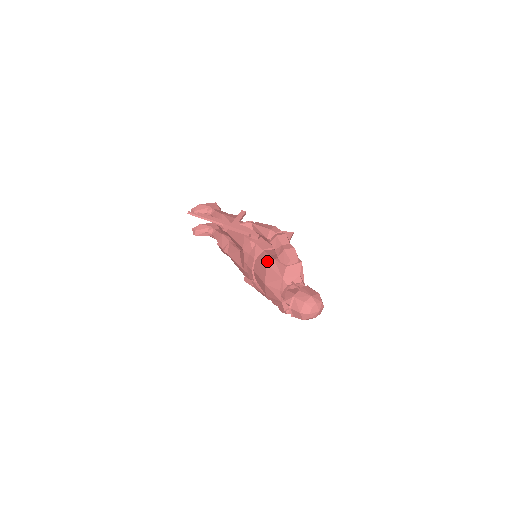
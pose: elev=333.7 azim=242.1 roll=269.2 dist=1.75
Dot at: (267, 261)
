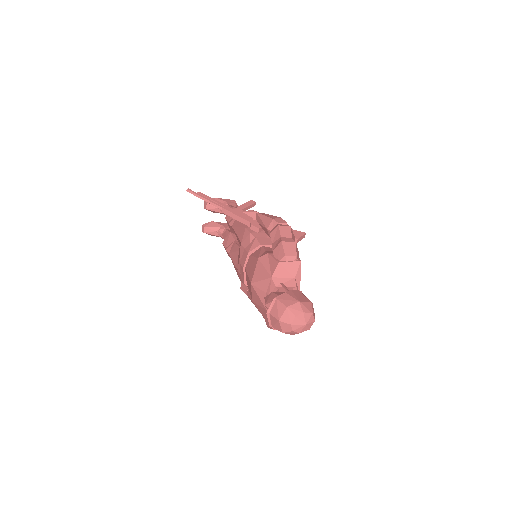
Dot at: (260, 255)
